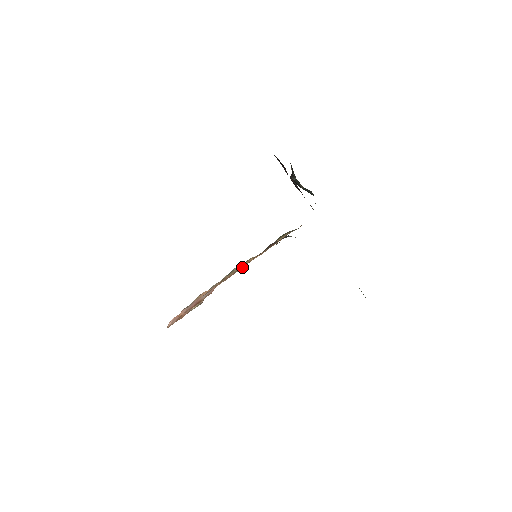
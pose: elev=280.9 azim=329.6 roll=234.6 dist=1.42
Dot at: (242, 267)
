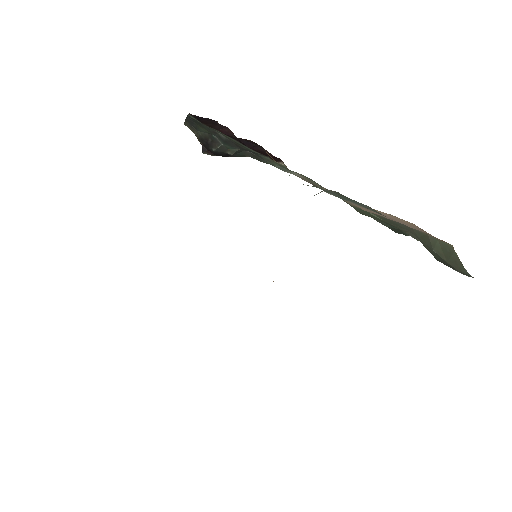
Dot at: occluded
